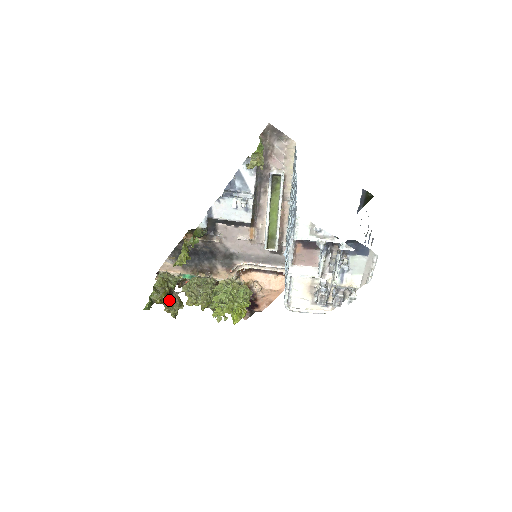
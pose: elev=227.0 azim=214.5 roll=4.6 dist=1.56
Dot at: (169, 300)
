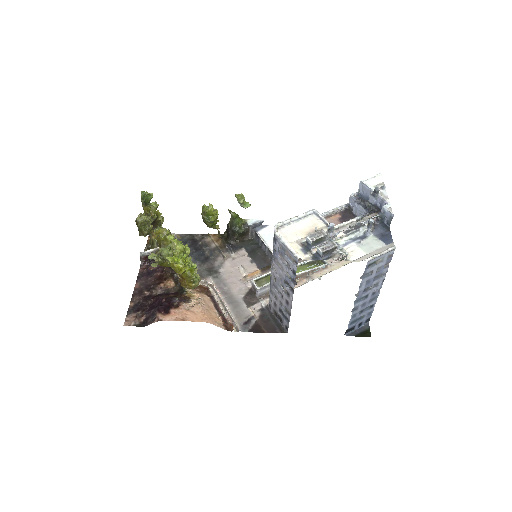
Dot at: occluded
